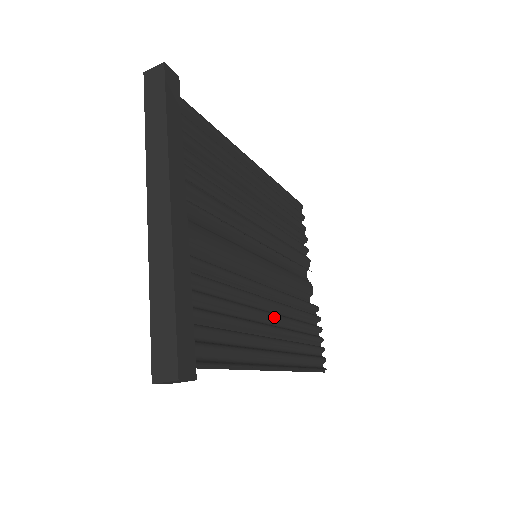
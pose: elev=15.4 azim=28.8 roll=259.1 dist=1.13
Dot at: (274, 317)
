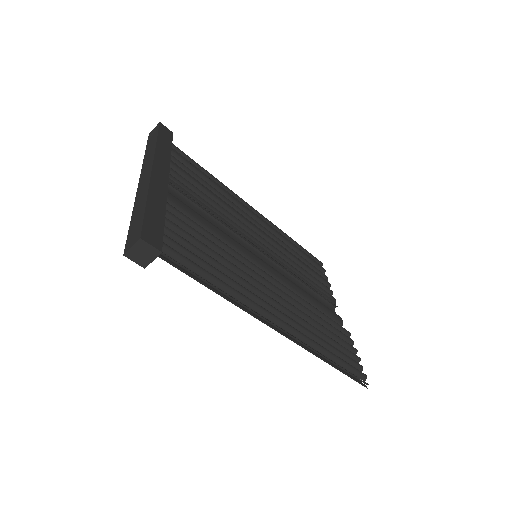
Dot at: (276, 295)
